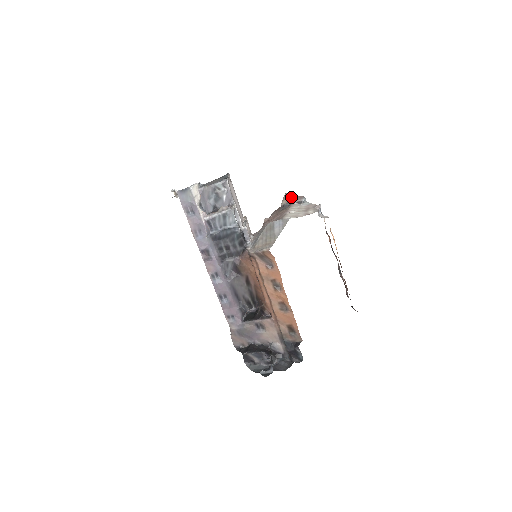
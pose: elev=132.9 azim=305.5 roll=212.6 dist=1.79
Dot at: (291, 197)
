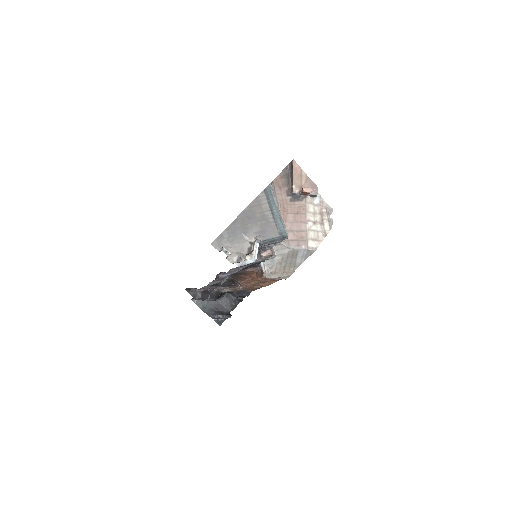
Dot at: (309, 193)
